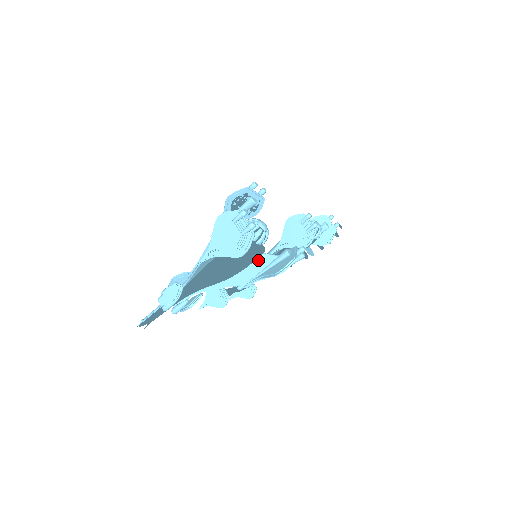
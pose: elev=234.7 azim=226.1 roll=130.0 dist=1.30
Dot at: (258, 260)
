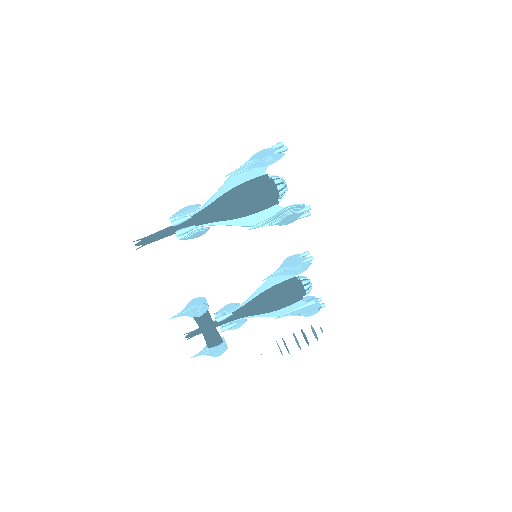
Dot at: (270, 209)
